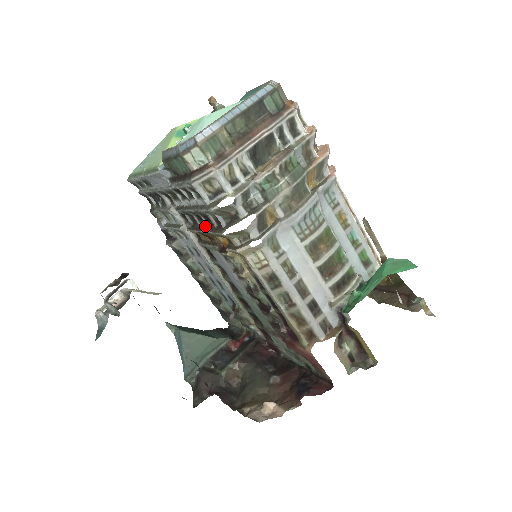
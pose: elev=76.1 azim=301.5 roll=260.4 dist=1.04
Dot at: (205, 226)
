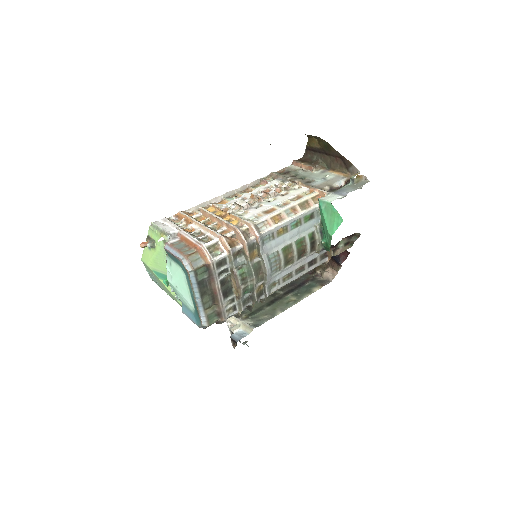
Dot at: occluded
